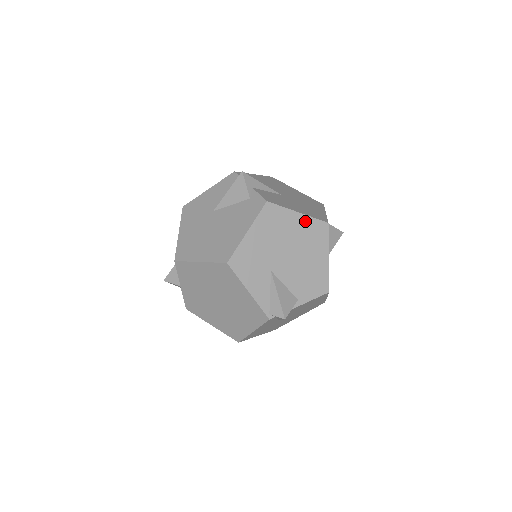
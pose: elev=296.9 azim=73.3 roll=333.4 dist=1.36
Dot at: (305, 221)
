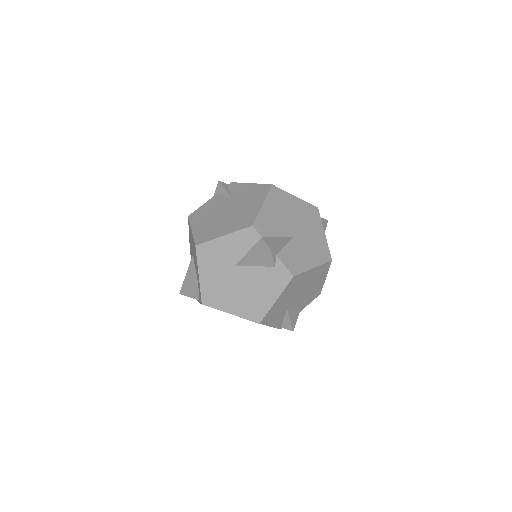
Dot at: (317, 270)
